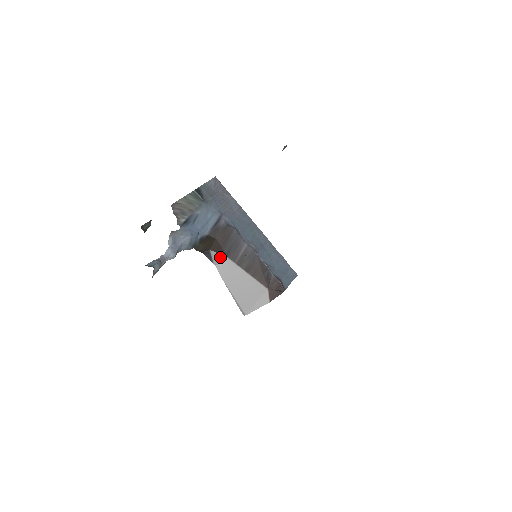
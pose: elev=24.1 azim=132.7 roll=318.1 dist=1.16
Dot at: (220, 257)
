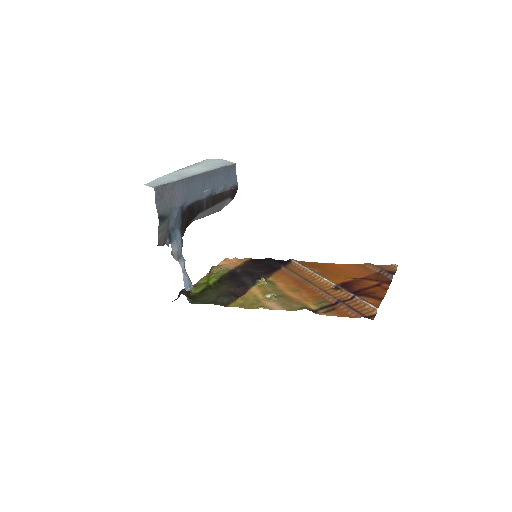
Dot at: (194, 218)
